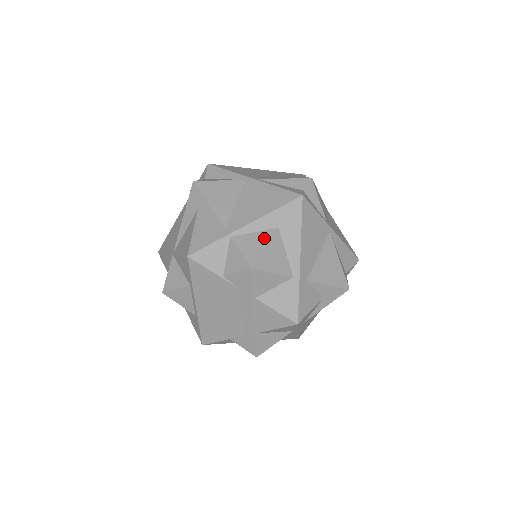
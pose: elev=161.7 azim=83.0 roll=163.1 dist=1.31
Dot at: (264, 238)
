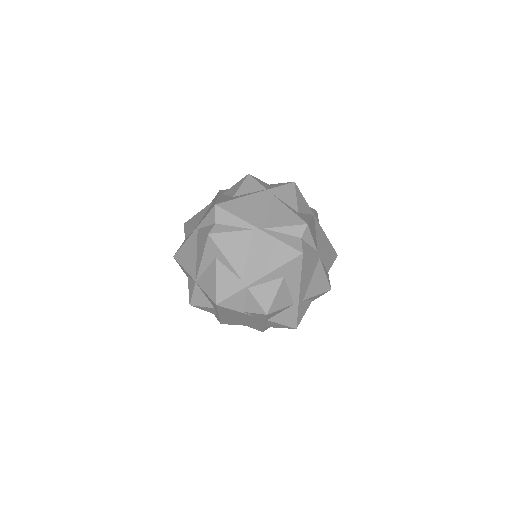
Dot at: (274, 287)
